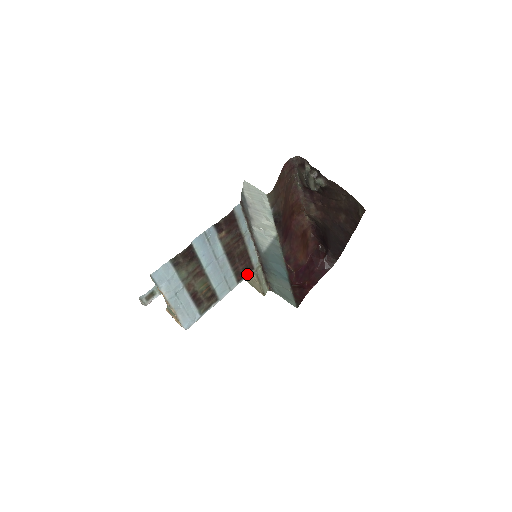
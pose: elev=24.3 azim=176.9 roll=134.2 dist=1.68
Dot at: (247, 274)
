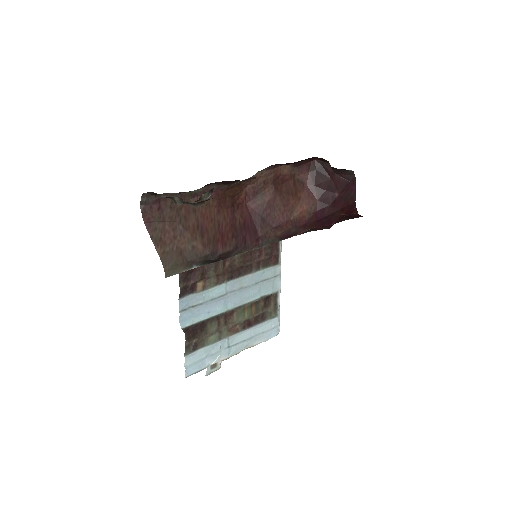
Dot at: (278, 247)
